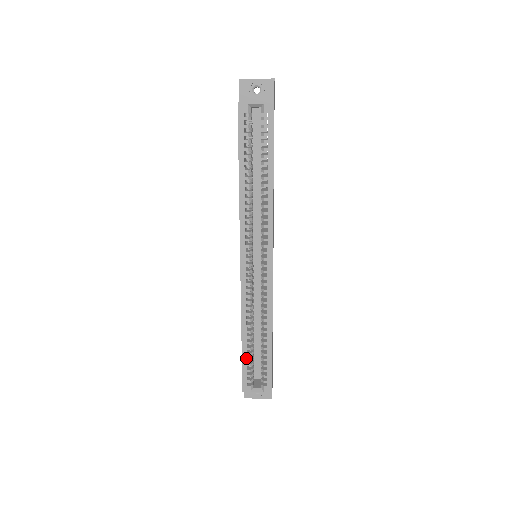
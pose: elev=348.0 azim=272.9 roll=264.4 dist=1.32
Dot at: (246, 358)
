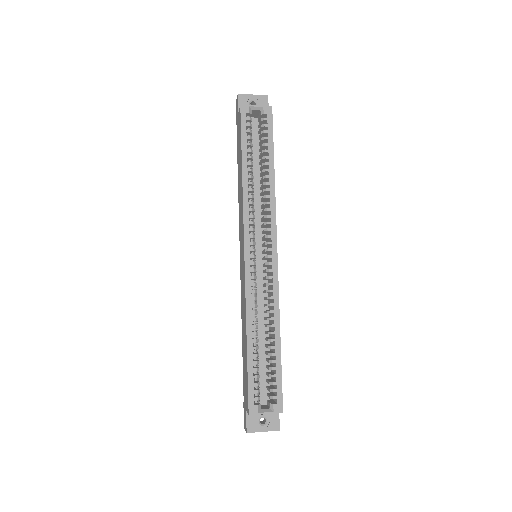
Dot at: (252, 367)
